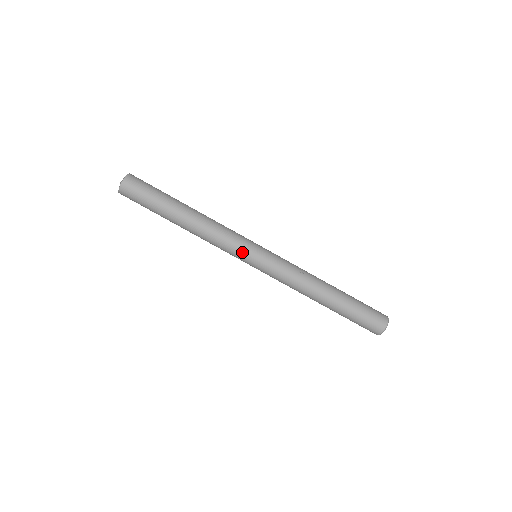
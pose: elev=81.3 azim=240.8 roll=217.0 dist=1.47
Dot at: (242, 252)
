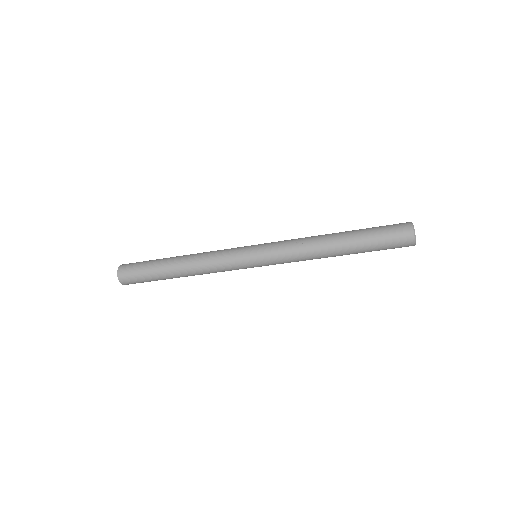
Dot at: (239, 260)
